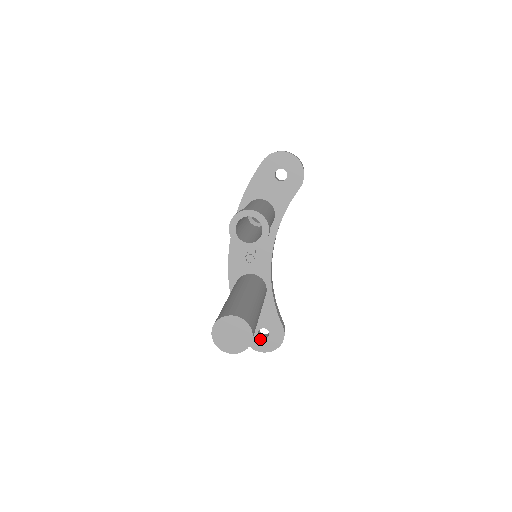
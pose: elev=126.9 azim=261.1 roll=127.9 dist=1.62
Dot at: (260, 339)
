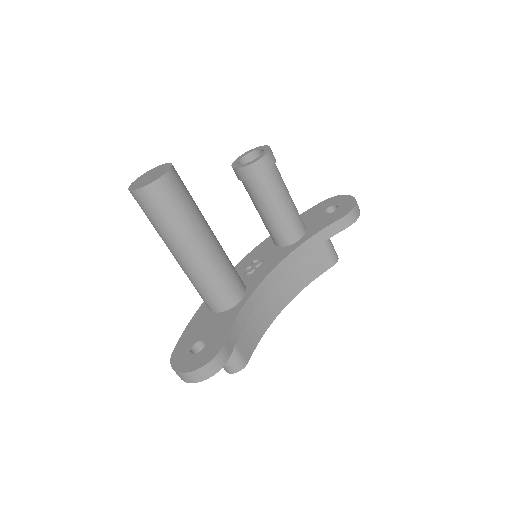
Dot at: (188, 353)
